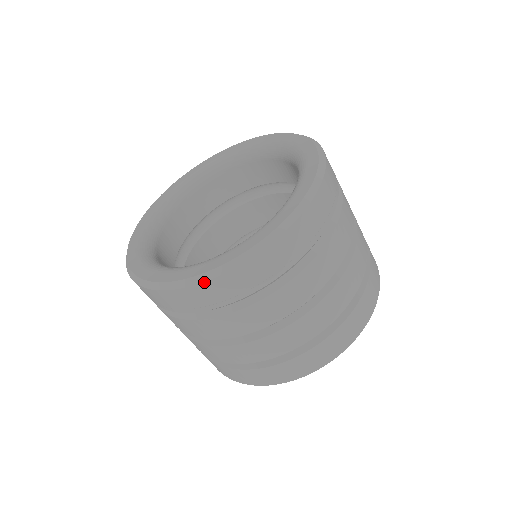
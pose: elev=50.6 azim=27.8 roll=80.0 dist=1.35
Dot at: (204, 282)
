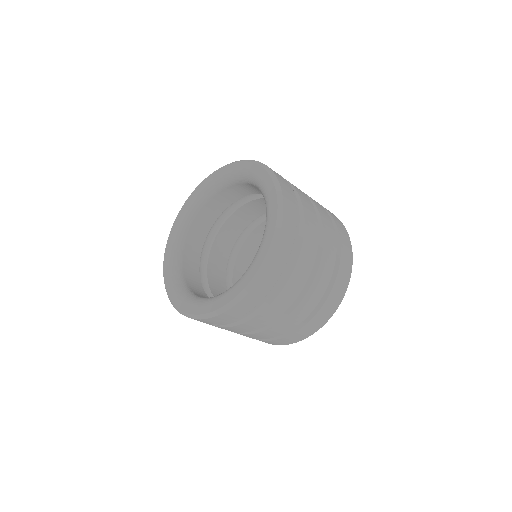
Dot at: (250, 291)
